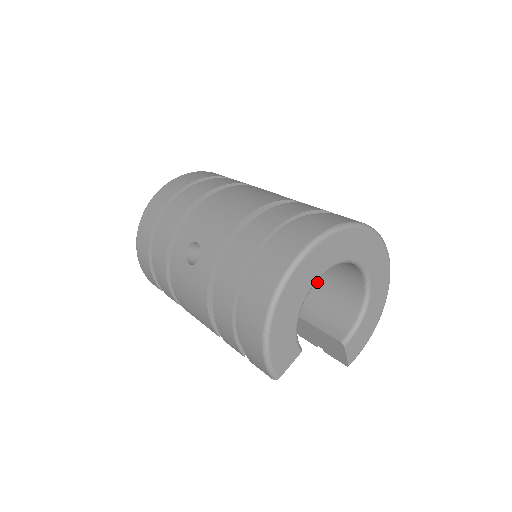
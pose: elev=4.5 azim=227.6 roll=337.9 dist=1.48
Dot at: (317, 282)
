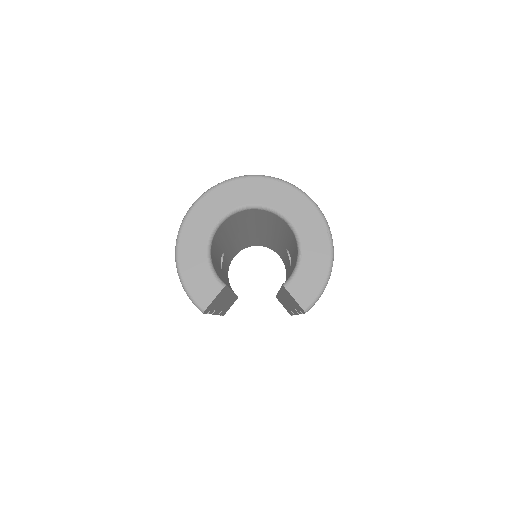
Dot at: (293, 256)
